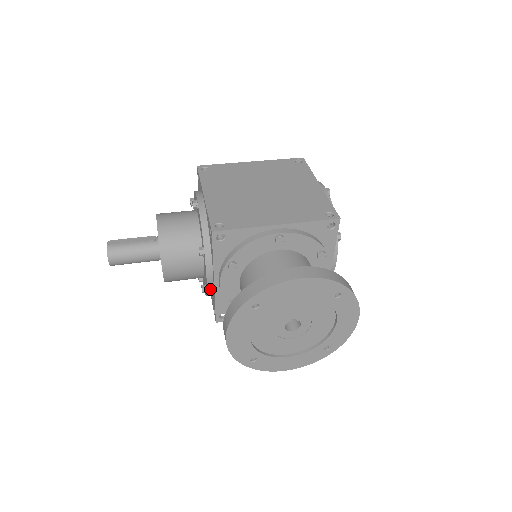
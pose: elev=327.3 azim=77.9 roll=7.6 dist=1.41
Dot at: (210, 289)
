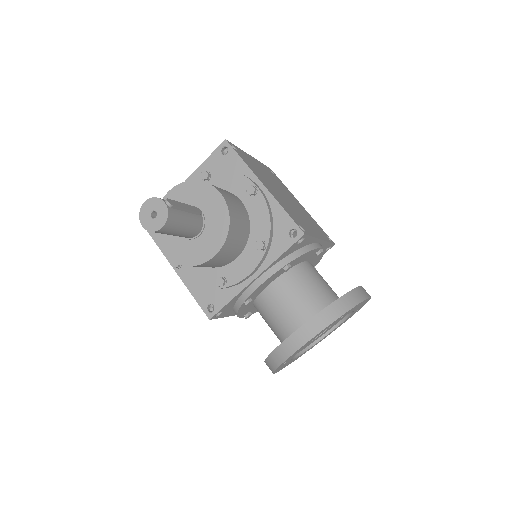
Dot at: (235, 284)
